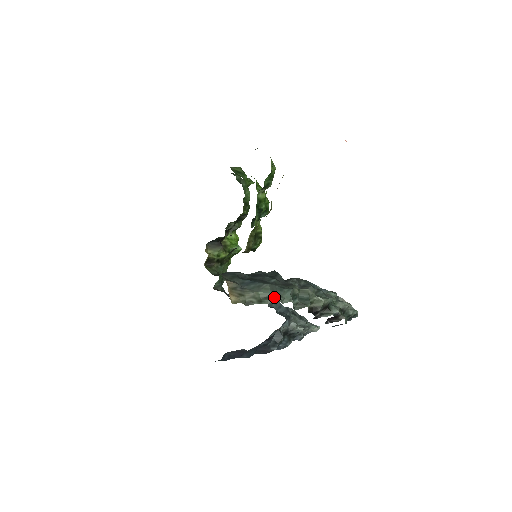
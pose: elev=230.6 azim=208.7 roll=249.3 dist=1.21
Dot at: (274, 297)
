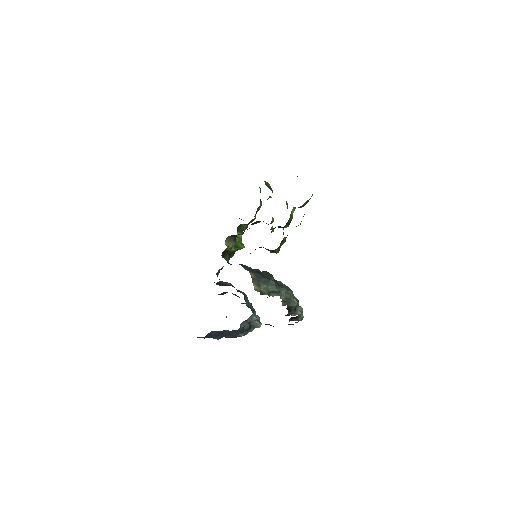
Dot at: (278, 292)
